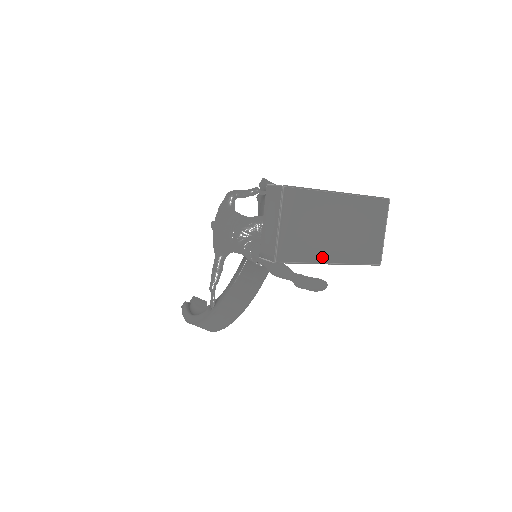
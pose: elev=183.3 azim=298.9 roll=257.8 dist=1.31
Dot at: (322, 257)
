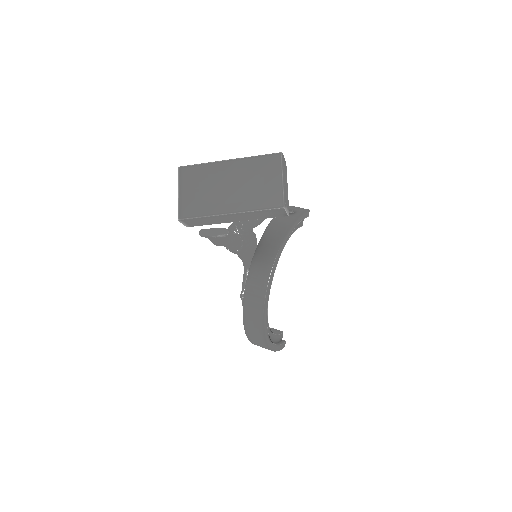
Dot at: (220, 210)
